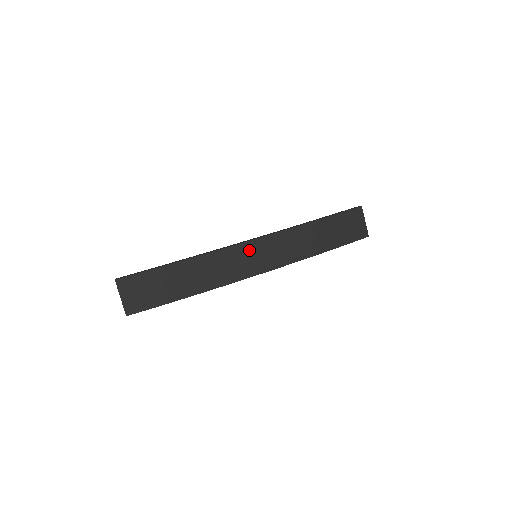
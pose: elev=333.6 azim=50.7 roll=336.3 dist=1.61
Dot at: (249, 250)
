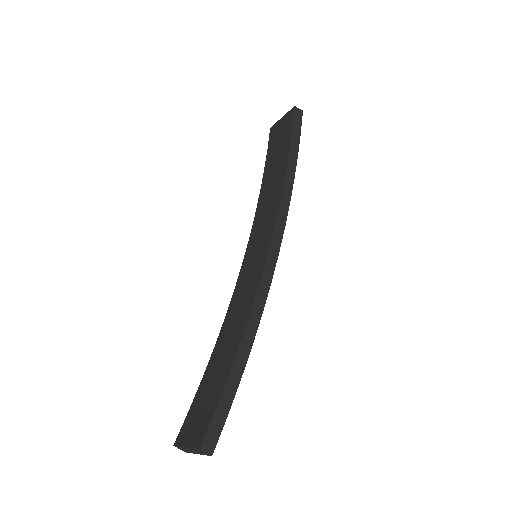
Dot at: occluded
